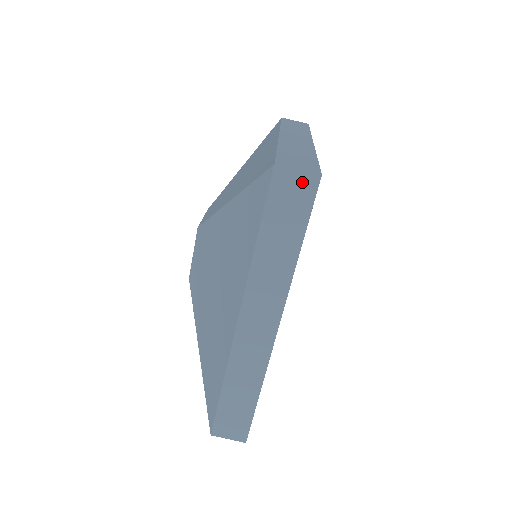
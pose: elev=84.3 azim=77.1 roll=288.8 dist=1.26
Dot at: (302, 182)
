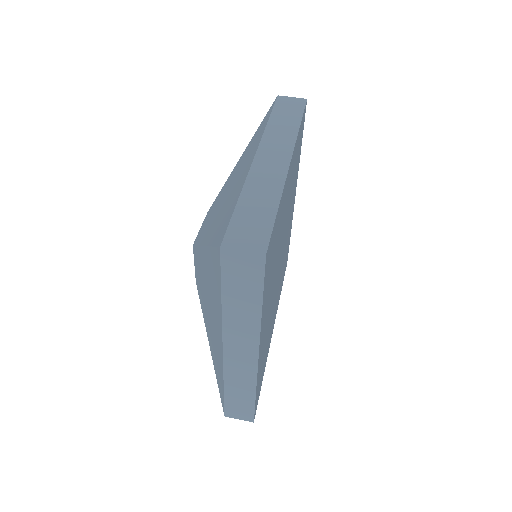
Dot at: (296, 101)
